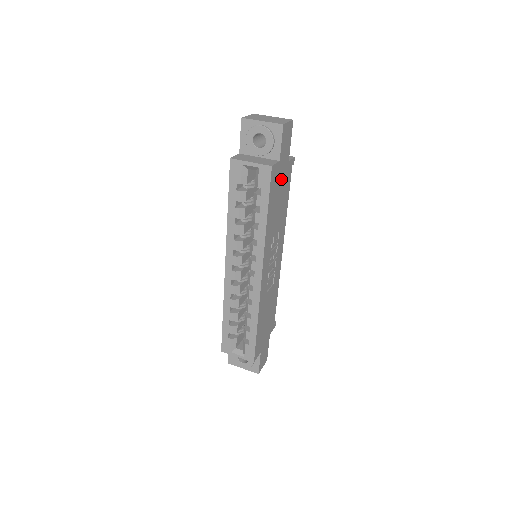
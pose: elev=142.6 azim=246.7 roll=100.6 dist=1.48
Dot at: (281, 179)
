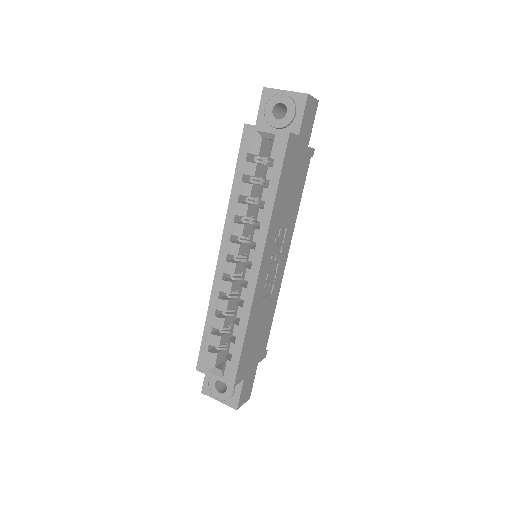
Dot at: (297, 161)
